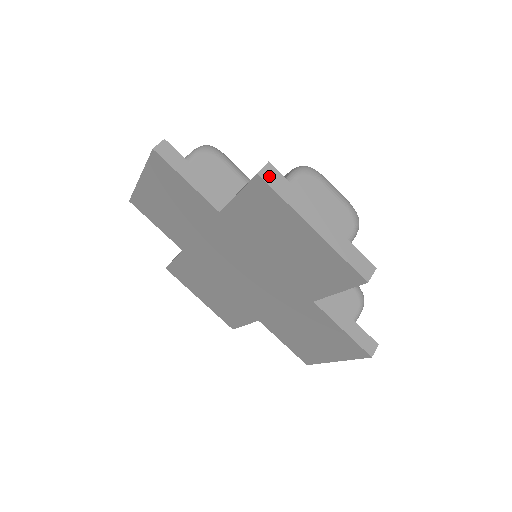
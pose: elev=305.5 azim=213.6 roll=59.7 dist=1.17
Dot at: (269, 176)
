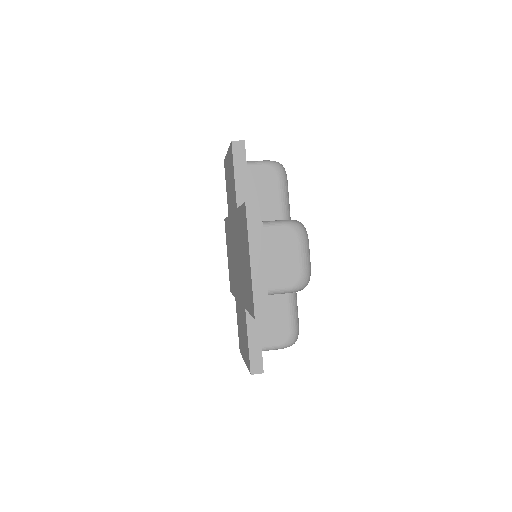
Dot at: occluded
